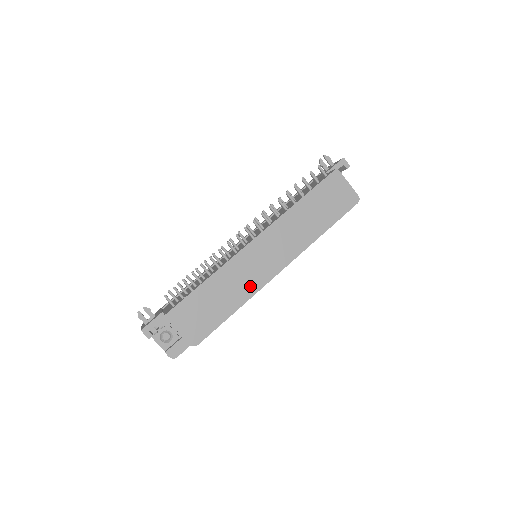
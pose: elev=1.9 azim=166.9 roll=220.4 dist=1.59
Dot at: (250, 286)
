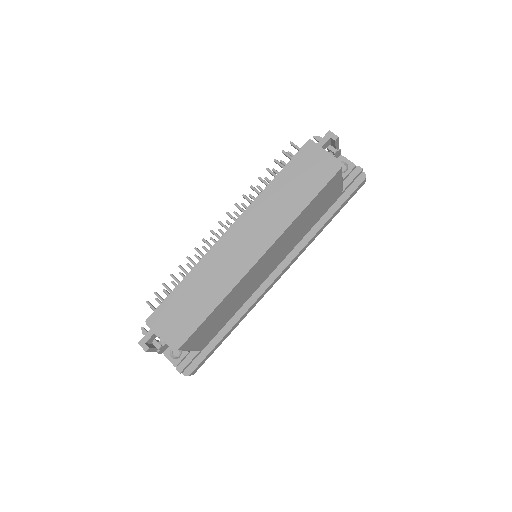
Dot at: (228, 280)
